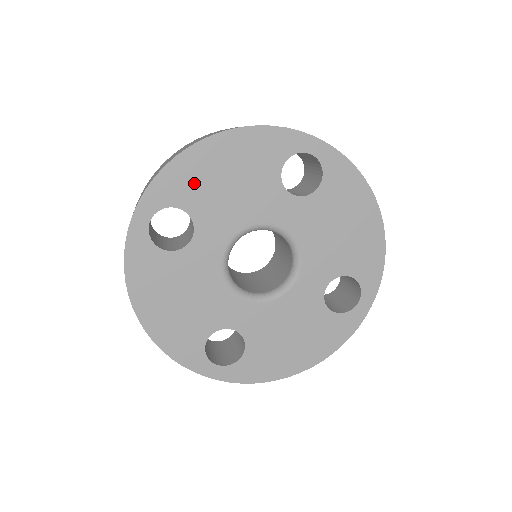
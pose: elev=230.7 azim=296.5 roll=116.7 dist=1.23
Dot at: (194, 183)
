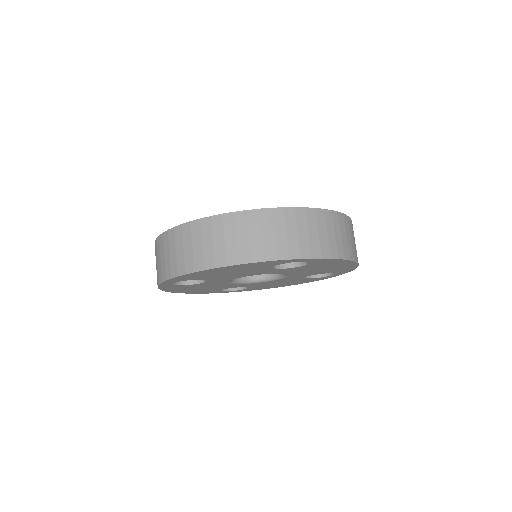
Dot at: (202, 276)
